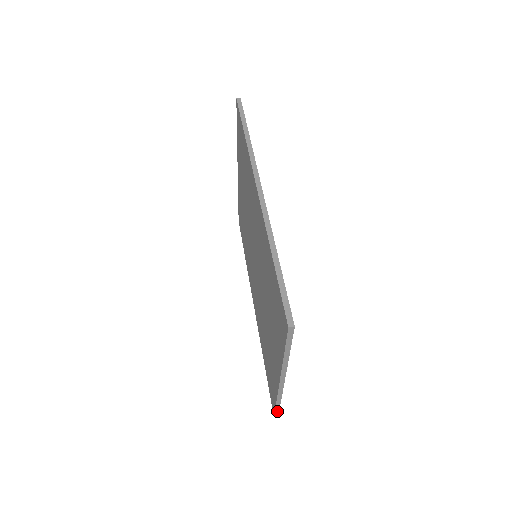
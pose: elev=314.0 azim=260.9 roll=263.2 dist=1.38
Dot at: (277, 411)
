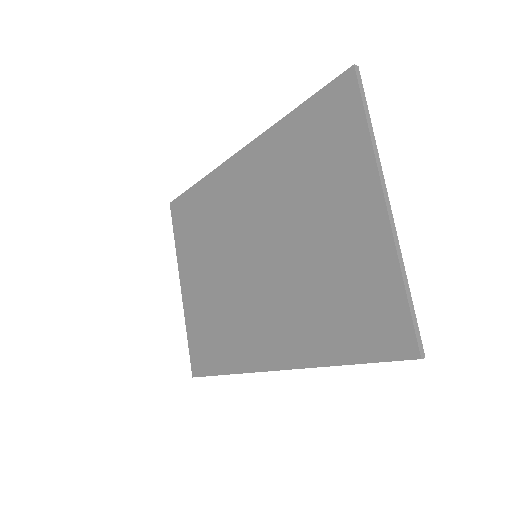
Dot at: (416, 330)
